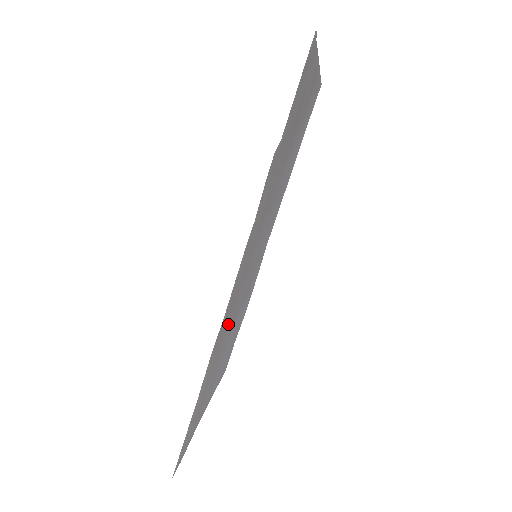
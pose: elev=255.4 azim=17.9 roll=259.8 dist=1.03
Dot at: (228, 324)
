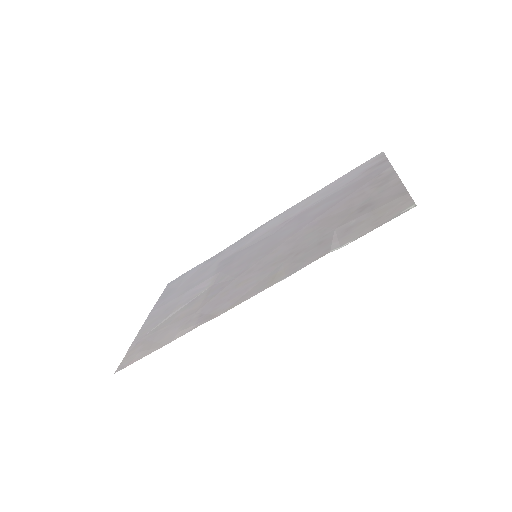
Dot at: (211, 297)
